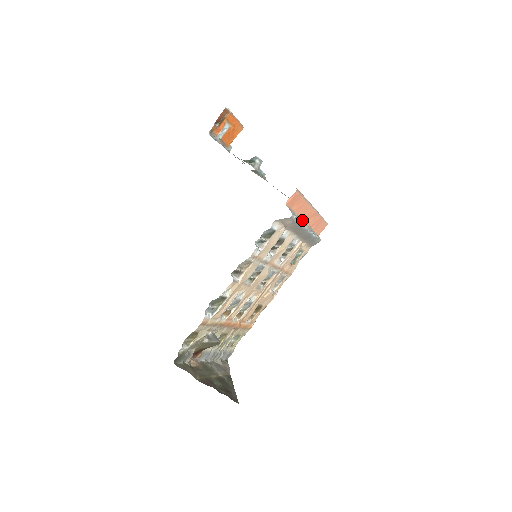
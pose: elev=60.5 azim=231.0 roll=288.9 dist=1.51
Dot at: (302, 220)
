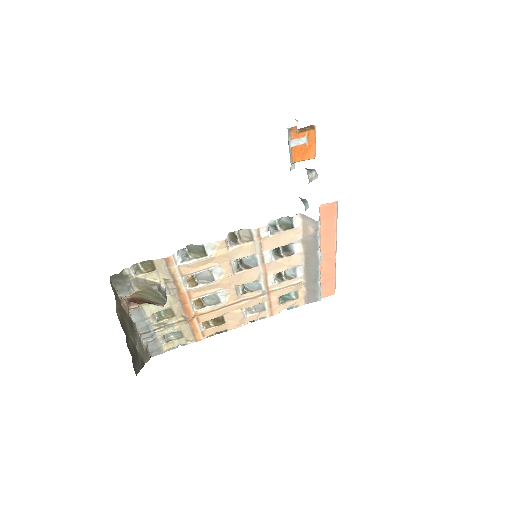
Dot at: occluded
